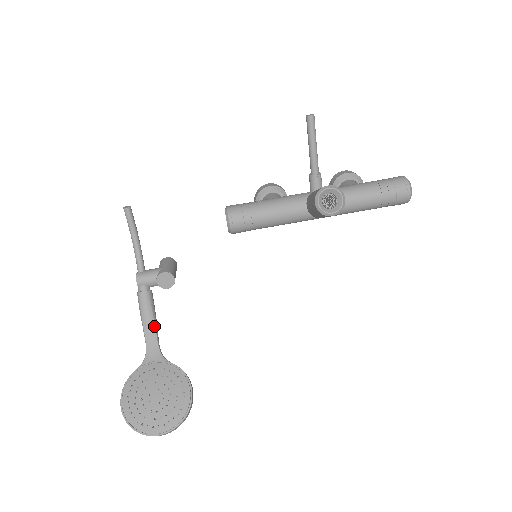
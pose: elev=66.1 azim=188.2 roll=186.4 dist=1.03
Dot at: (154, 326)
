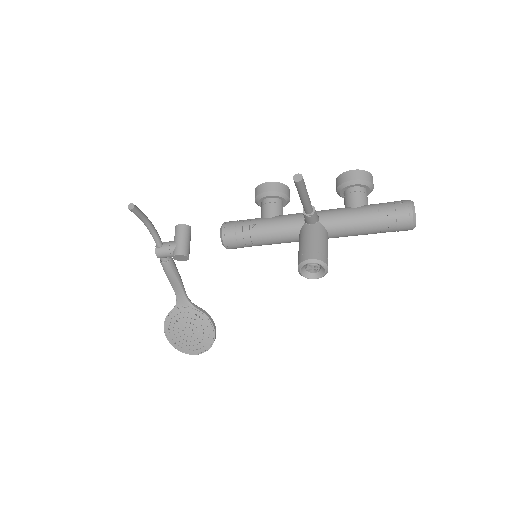
Dot at: (179, 283)
